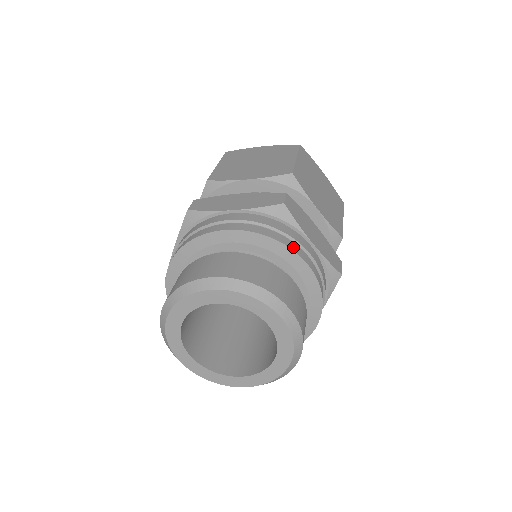
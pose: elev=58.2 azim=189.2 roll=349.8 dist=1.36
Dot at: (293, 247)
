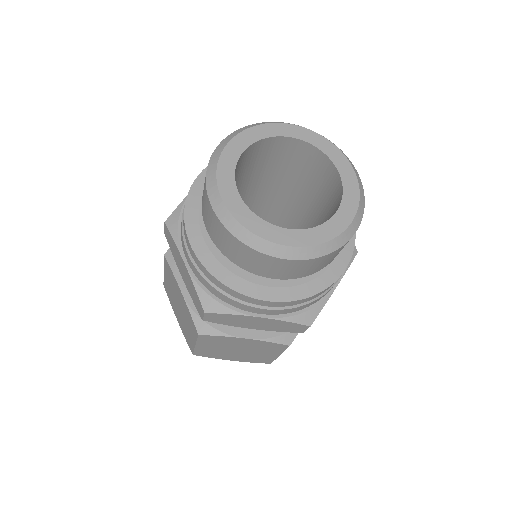
Dot at: occluded
